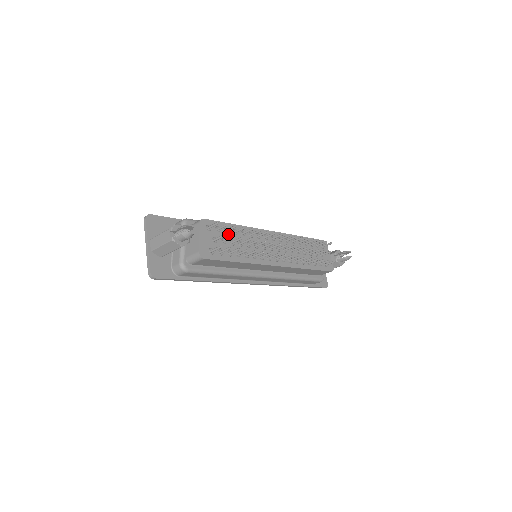
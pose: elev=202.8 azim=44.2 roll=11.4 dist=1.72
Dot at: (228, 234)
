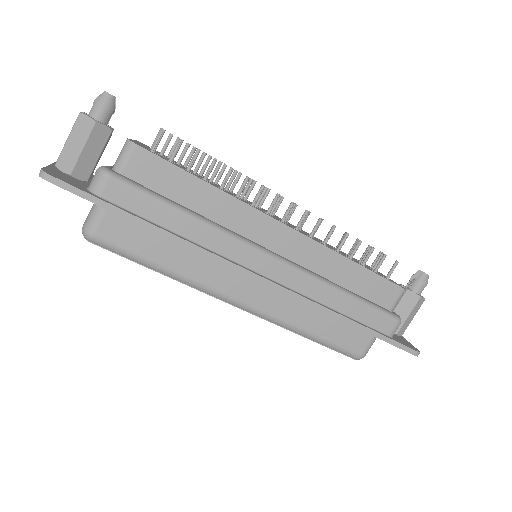
Dot at: occluded
